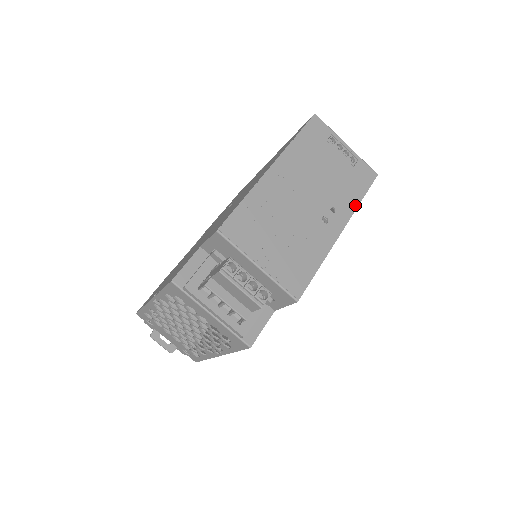
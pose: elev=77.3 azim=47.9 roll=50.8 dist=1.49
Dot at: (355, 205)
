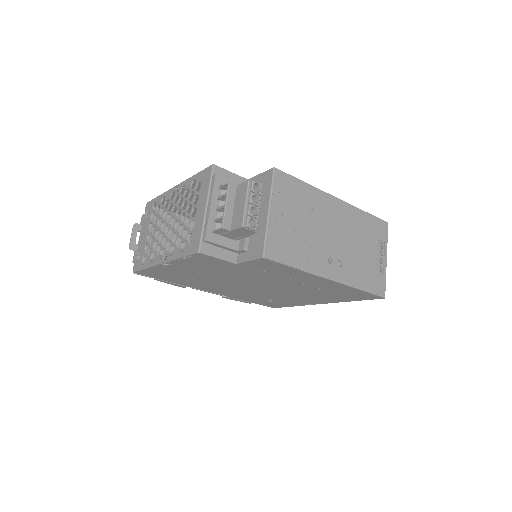
Dot at: (354, 285)
